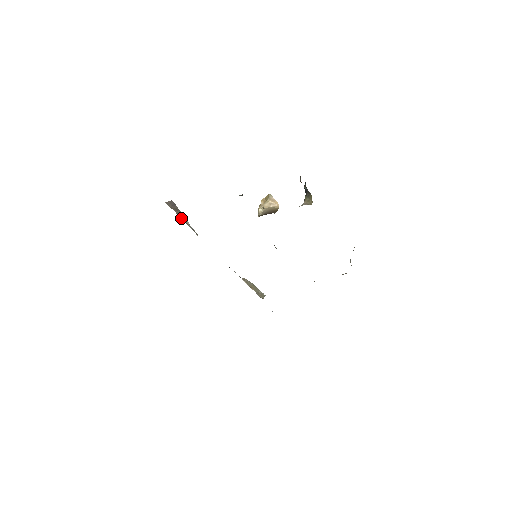
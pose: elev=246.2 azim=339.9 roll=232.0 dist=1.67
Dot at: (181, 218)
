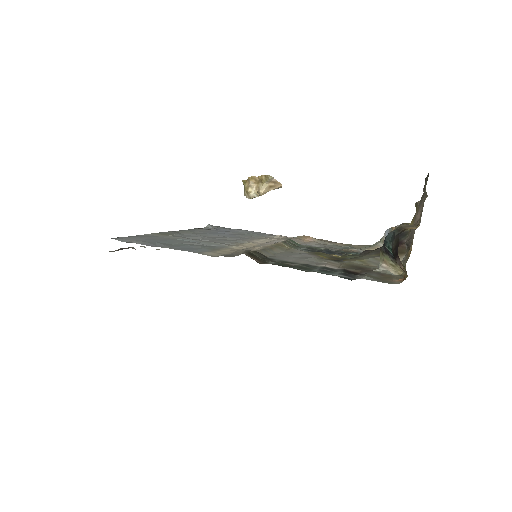
Dot at: occluded
